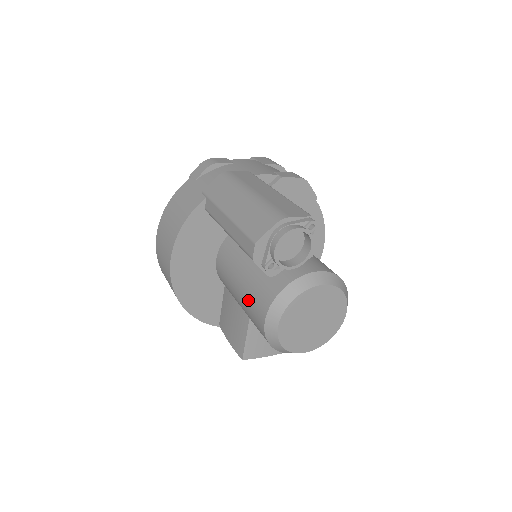
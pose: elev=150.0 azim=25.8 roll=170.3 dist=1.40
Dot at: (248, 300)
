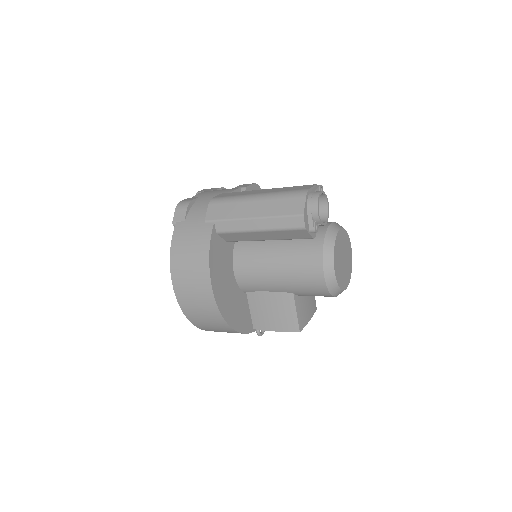
Dot at: (295, 274)
